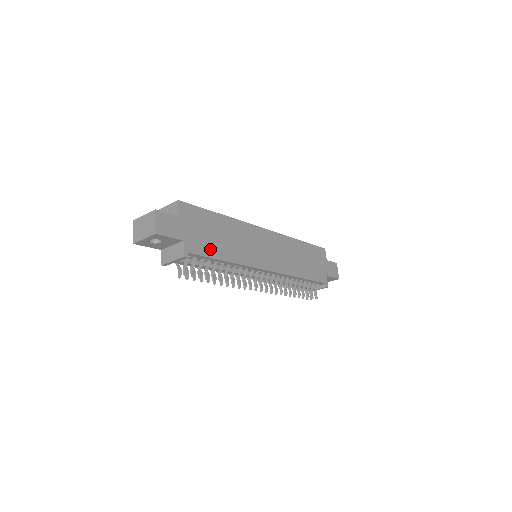
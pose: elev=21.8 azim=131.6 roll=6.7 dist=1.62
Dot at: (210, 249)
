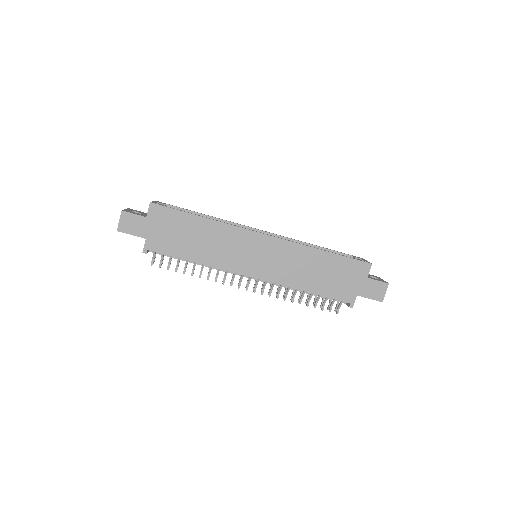
Dot at: (175, 249)
